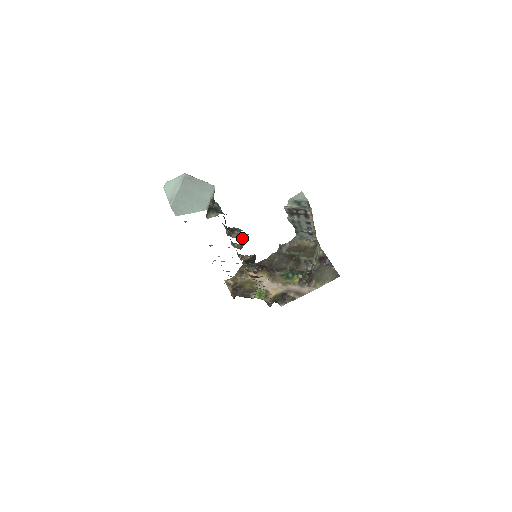
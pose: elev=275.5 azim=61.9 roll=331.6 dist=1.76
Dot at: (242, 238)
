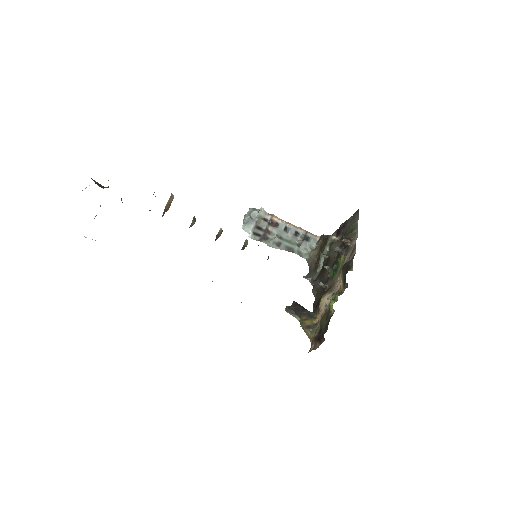
Dot at: occluded
